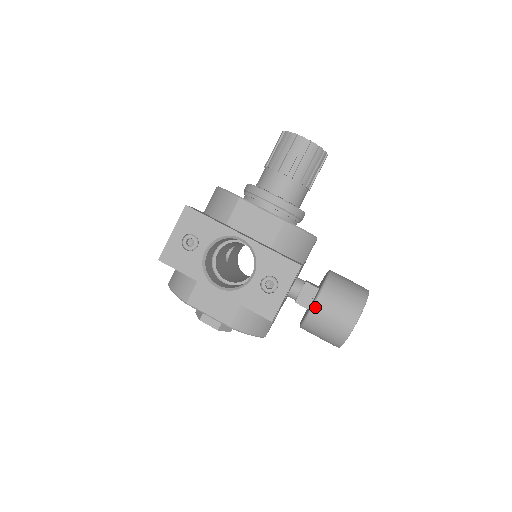
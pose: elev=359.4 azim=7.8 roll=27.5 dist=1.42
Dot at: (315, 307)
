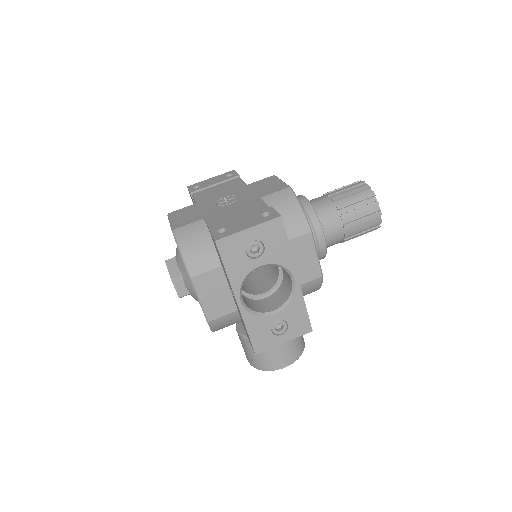
Dot at: occluded
